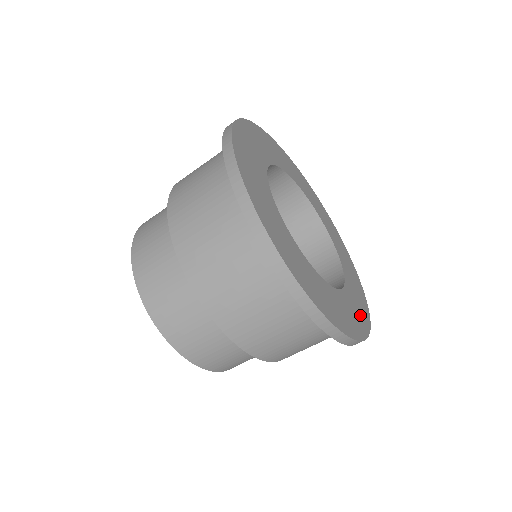
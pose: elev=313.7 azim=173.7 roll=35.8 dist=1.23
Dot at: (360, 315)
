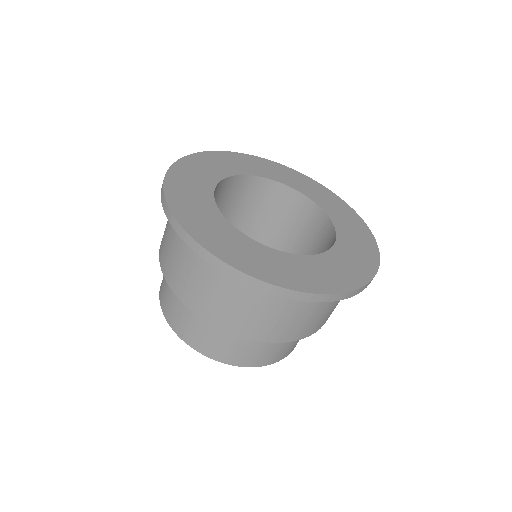
Dot at: (333, 278)
